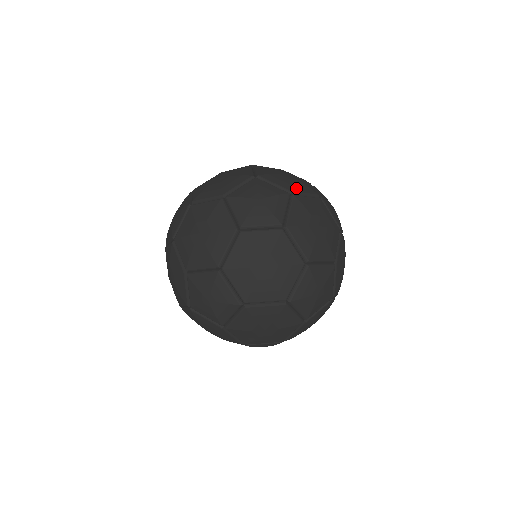
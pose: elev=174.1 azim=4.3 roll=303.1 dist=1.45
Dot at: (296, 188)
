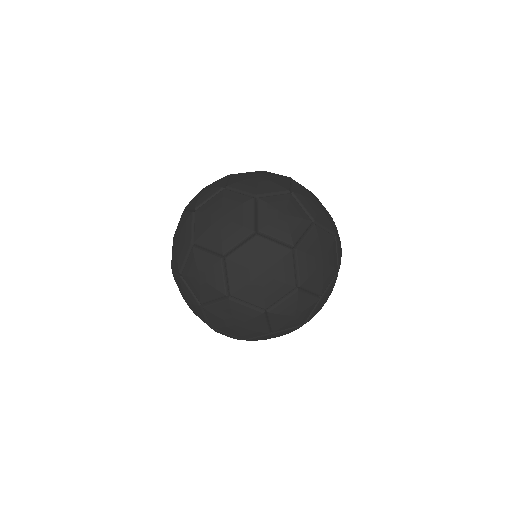
Dot at: (320, 219)
